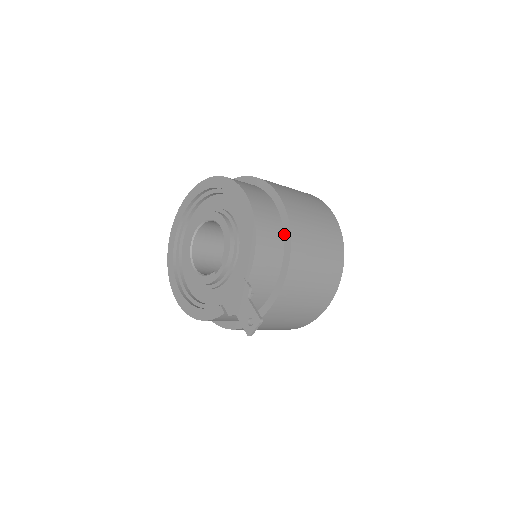
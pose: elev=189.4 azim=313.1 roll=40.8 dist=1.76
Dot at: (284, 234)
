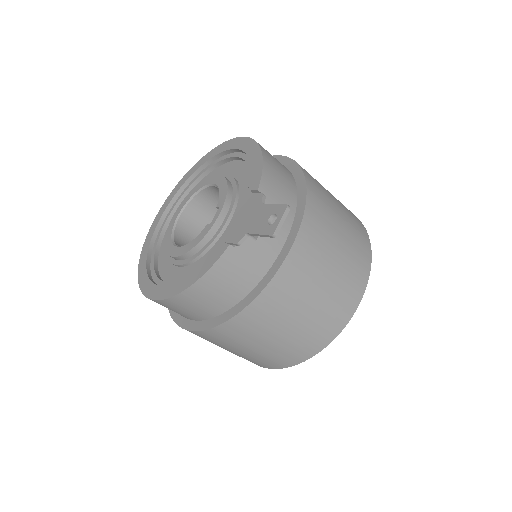
Dot at: (292, 173)
